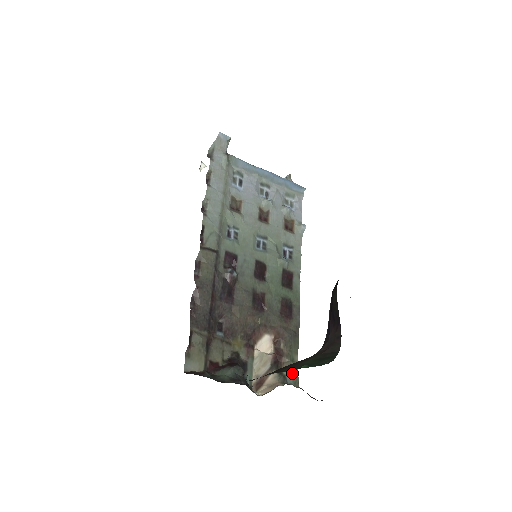
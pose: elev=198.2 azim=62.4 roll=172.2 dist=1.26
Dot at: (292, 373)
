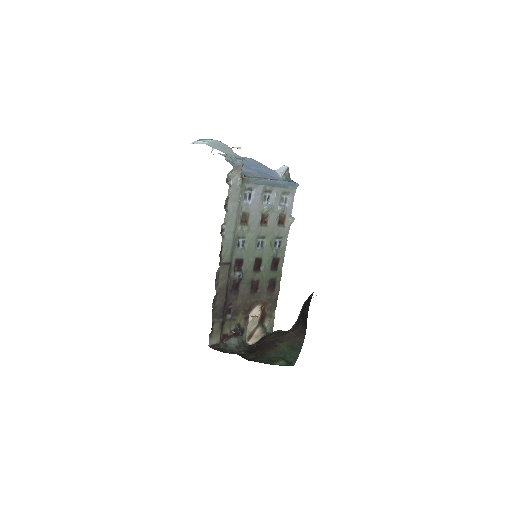
Dot at: (270, 325)
